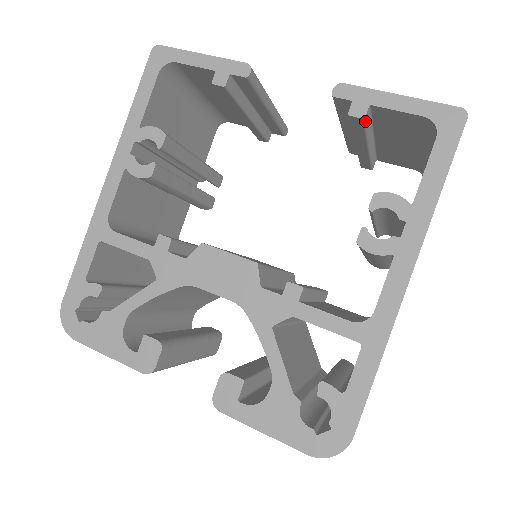
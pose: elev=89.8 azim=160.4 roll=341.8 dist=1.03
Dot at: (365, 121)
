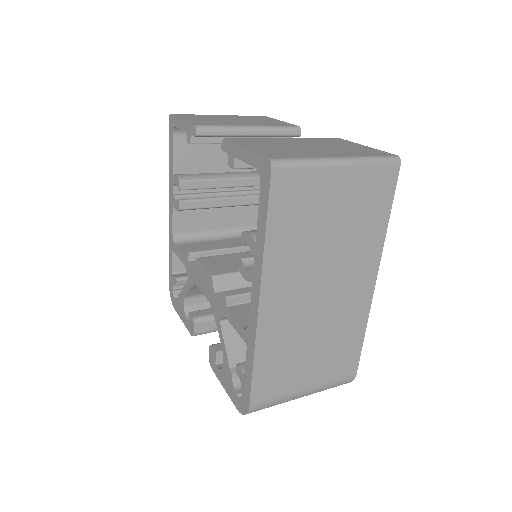
Dot at: (241, 168)
